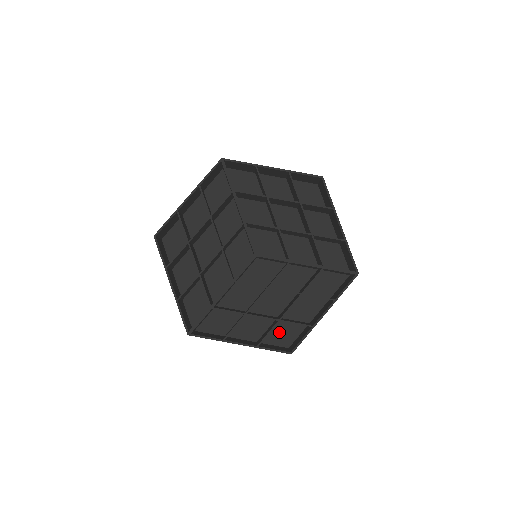
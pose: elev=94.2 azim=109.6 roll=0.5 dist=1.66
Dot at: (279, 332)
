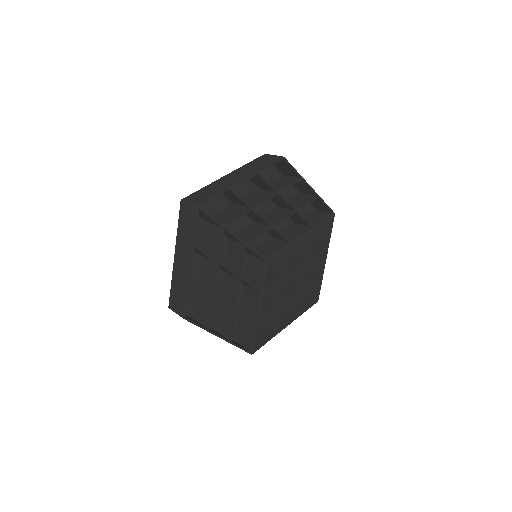
Dot at: occluded
